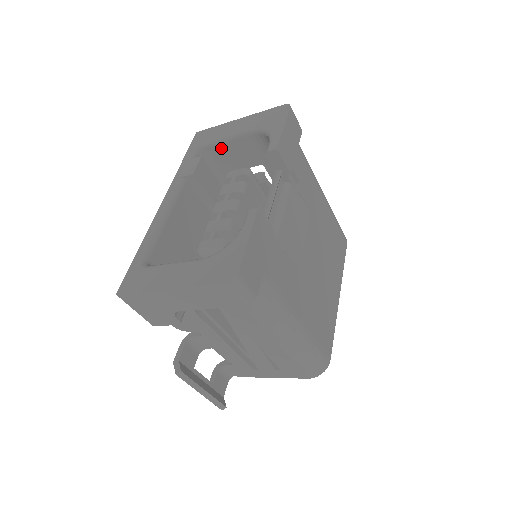
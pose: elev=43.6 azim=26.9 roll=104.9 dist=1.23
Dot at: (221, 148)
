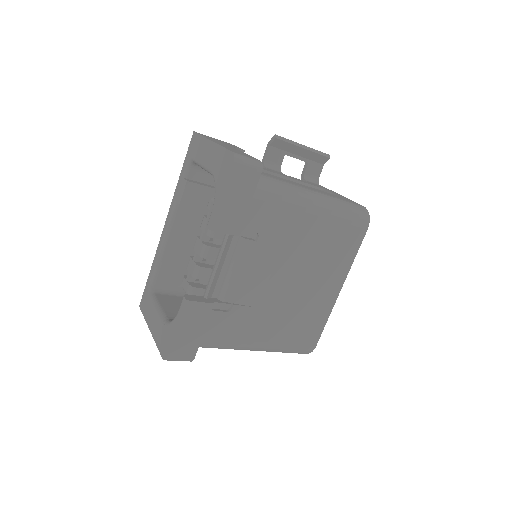
Dot at: occluded
